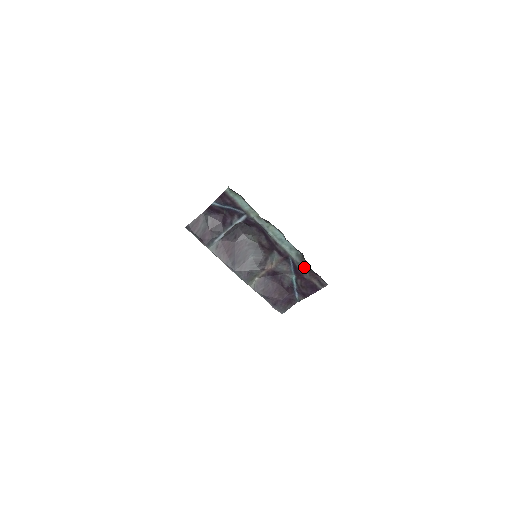
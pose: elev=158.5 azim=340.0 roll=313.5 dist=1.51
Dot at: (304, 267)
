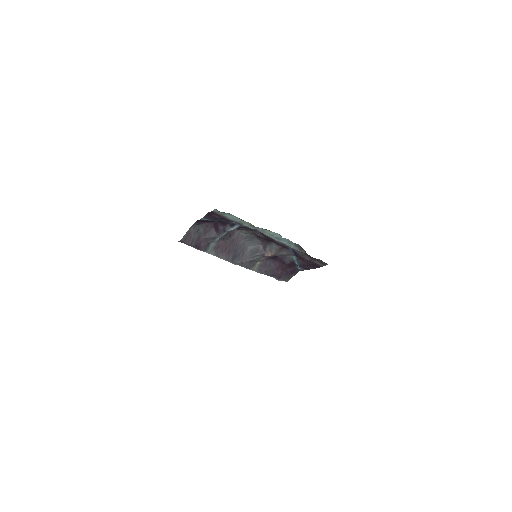
Dot at: (304, 254)
